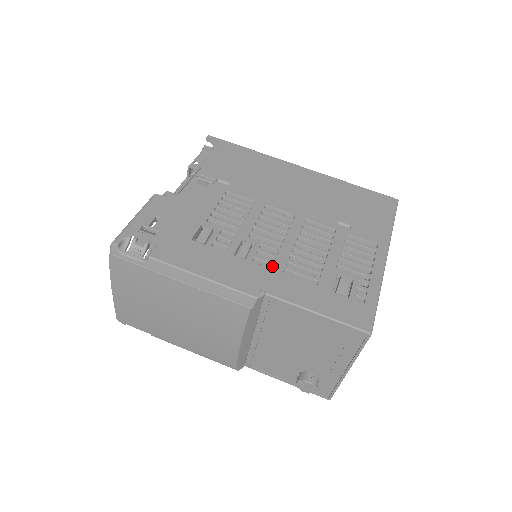
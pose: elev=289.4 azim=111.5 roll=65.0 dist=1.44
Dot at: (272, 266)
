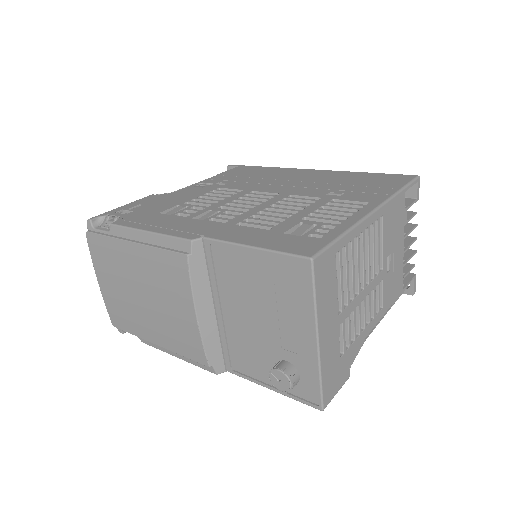
Dot at: (226, 222)
